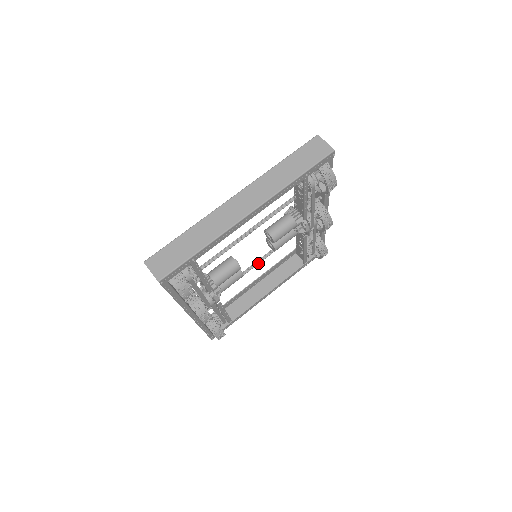
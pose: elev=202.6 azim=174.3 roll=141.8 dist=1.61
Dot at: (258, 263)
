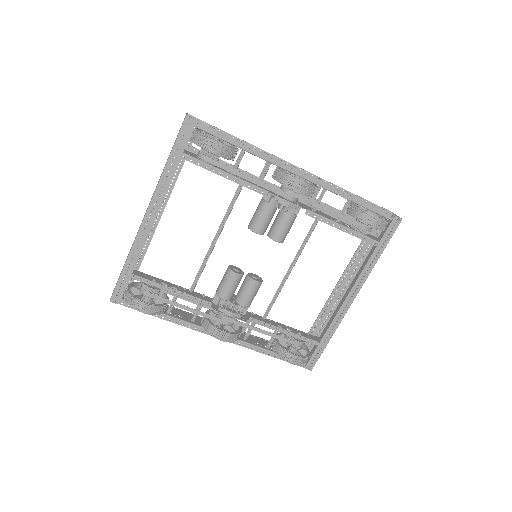
Dot at: (293, 265)
